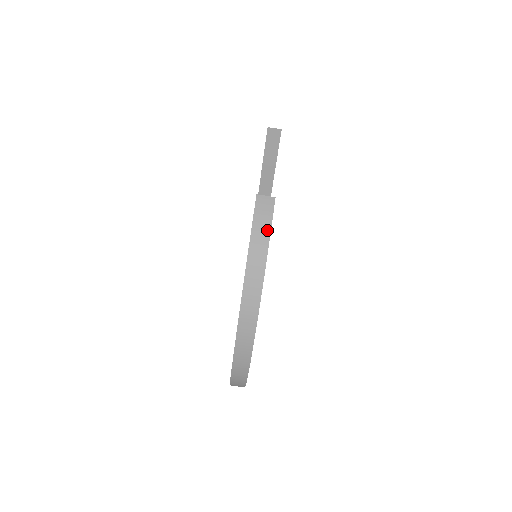
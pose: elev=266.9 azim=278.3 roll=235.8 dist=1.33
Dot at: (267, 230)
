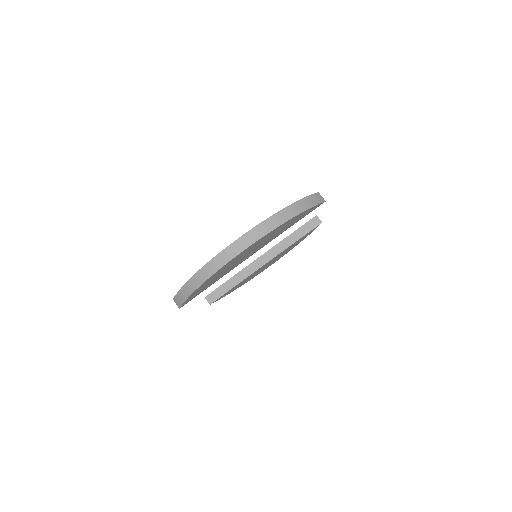
Dot at: (313, 204)
